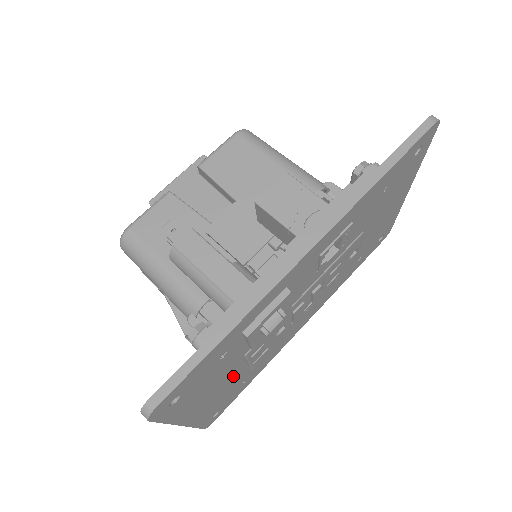
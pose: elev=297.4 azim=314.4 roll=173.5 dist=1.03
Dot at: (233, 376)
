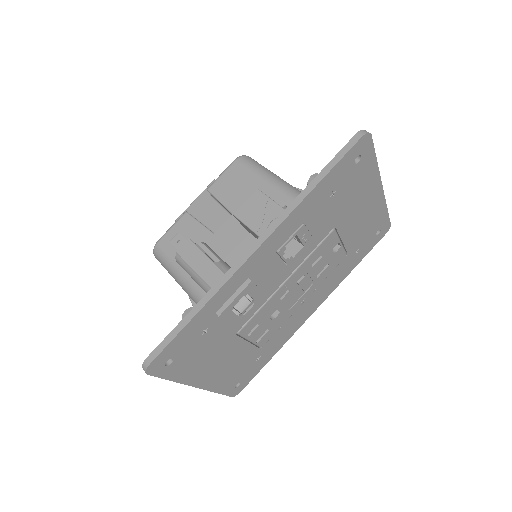
Dot at: (235, 351)
